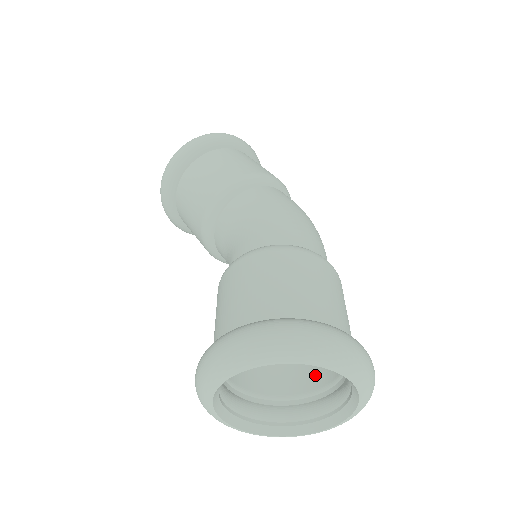
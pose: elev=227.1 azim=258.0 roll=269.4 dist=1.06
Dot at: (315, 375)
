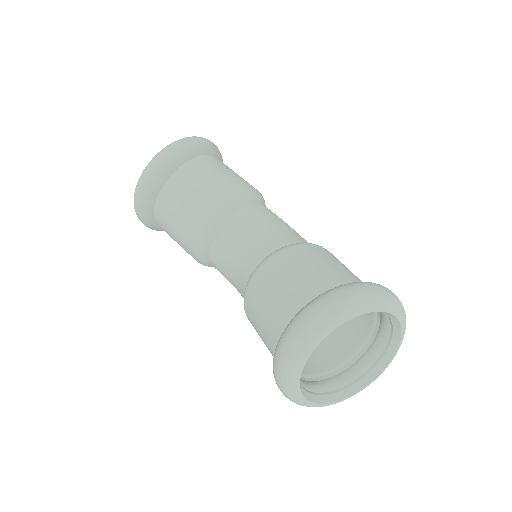
Dot at: (310, 363)
